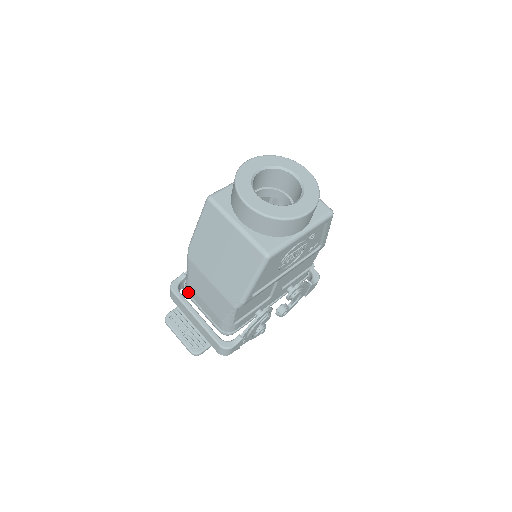
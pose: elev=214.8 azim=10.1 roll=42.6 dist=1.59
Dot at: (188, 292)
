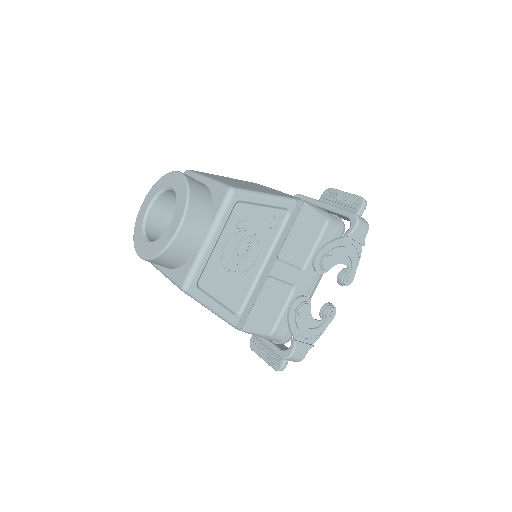
Dot at: occluded
